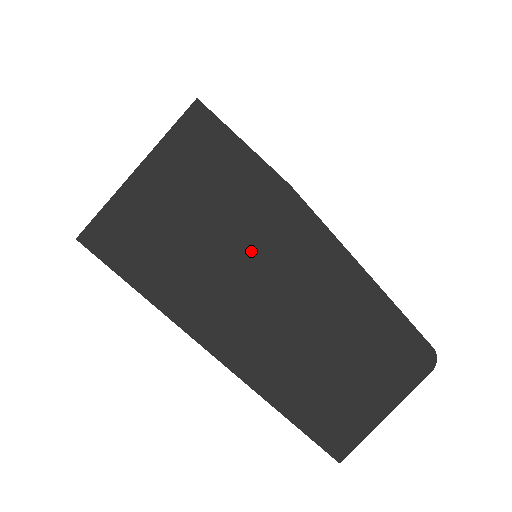
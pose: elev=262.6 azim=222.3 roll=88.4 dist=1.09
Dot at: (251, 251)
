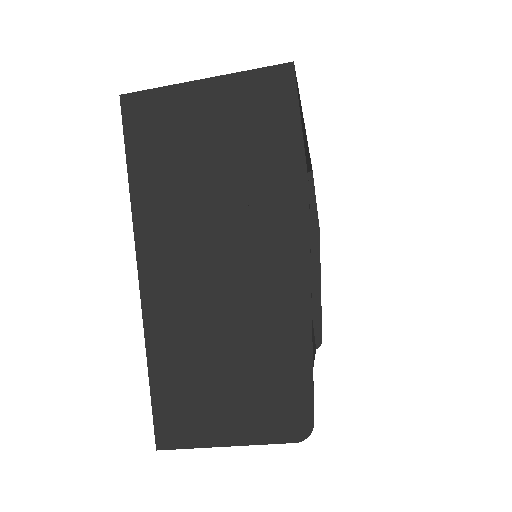
Dot at: (235, 211)
